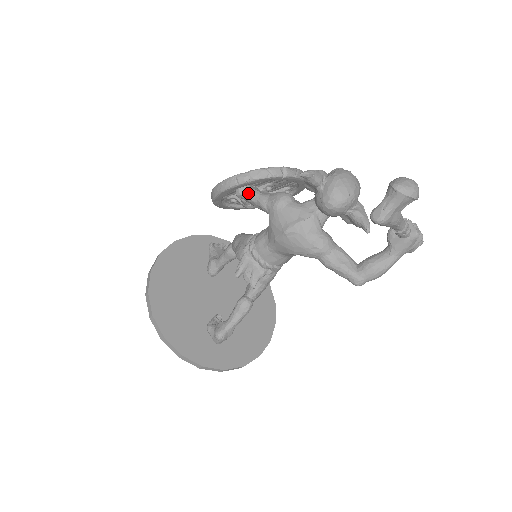
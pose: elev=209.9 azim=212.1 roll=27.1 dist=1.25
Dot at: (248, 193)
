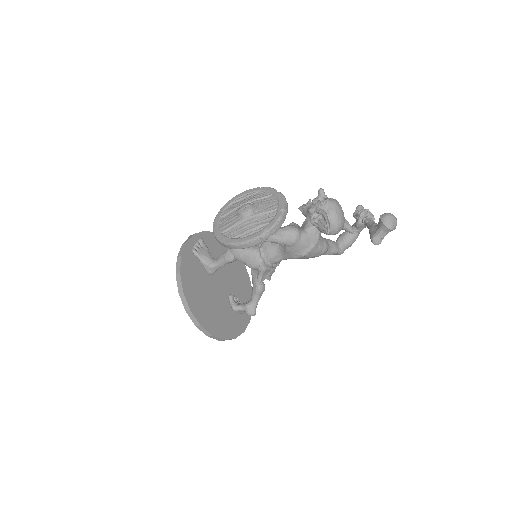
Dot at: occluded
